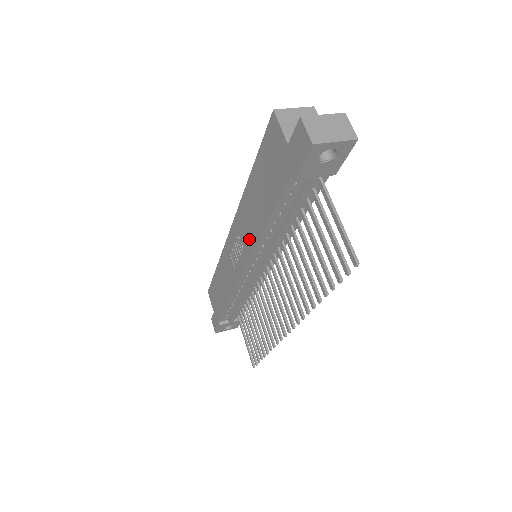
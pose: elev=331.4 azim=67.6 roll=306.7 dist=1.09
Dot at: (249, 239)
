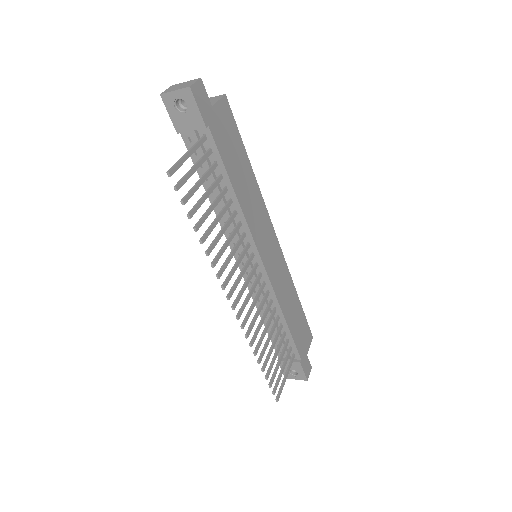
Dot at: occluded
